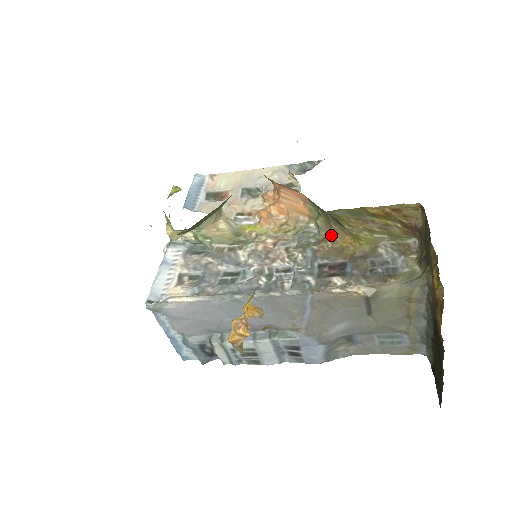
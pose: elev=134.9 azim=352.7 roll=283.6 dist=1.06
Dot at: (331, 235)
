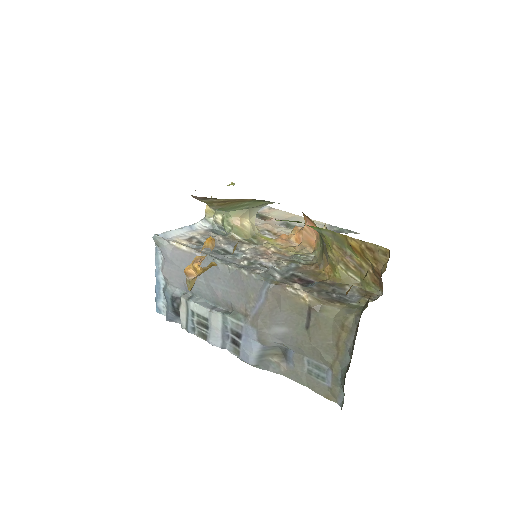
Dot at: (319, 263)
